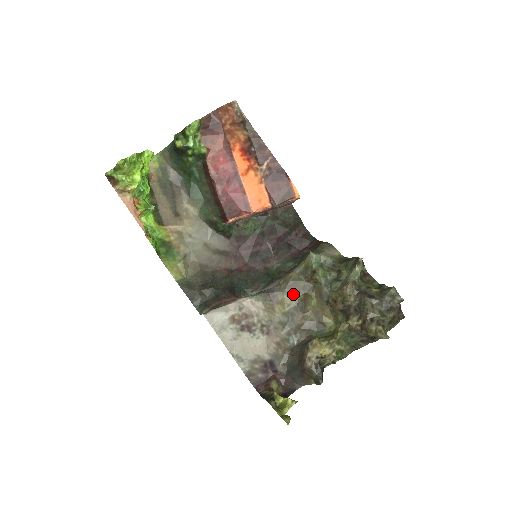
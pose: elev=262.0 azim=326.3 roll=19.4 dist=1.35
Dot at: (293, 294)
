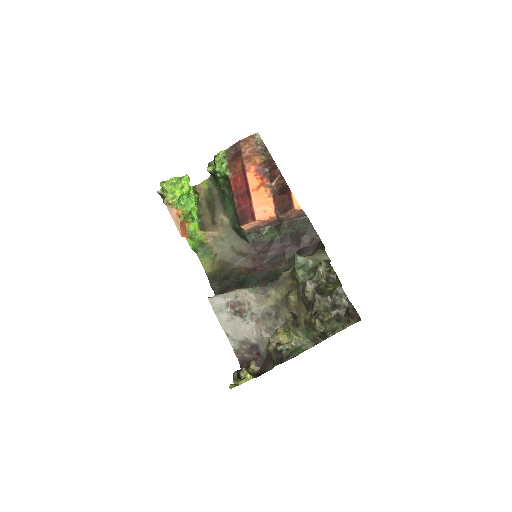
Dot at: (281, 290)
